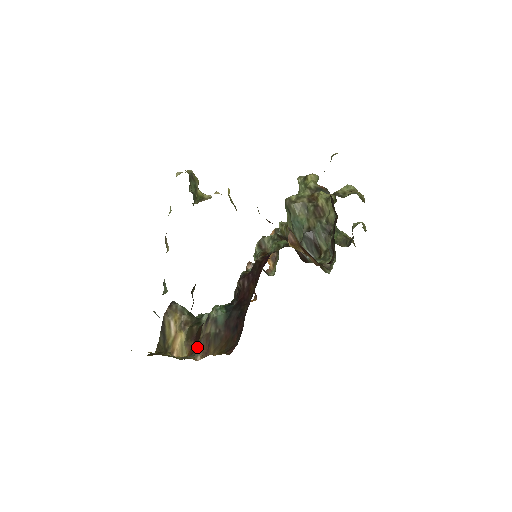
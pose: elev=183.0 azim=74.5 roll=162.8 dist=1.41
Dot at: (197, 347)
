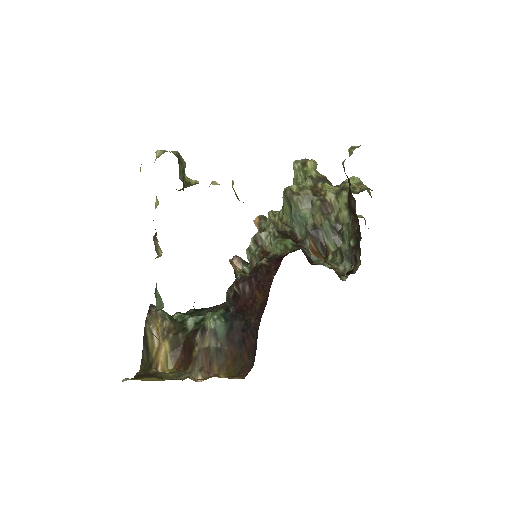
Dot at: (194, 363)
